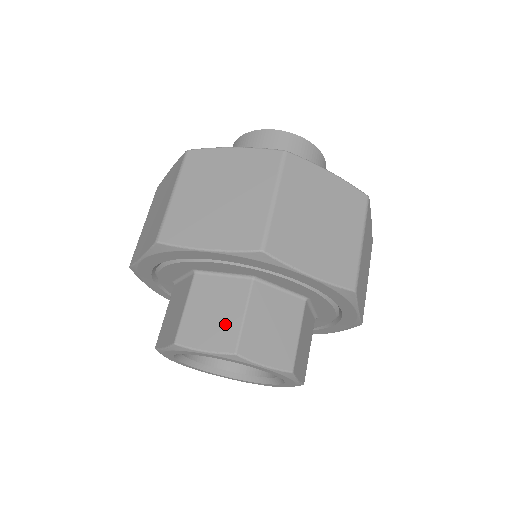
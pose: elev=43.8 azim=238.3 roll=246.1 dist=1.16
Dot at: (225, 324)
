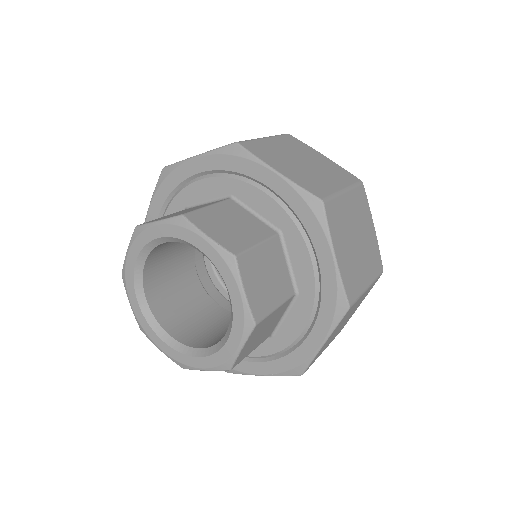
Dot at: (238, 236)
